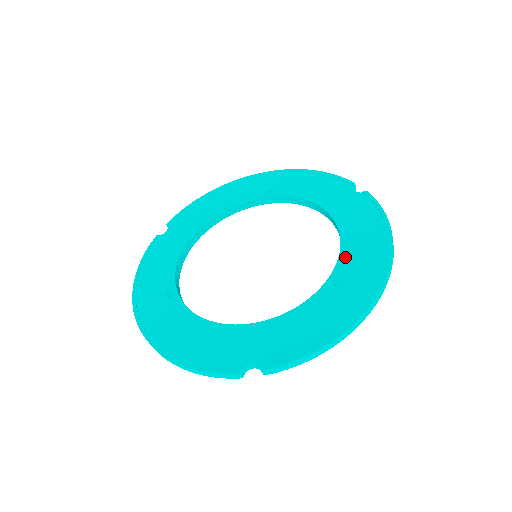
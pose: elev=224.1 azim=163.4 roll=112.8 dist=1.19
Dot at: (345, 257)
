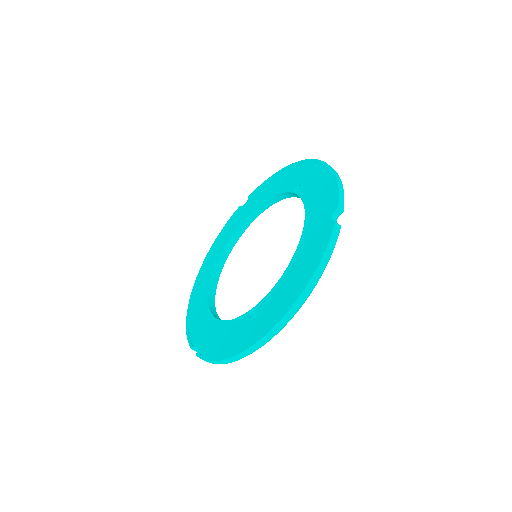
Dot at: (274, 292)
